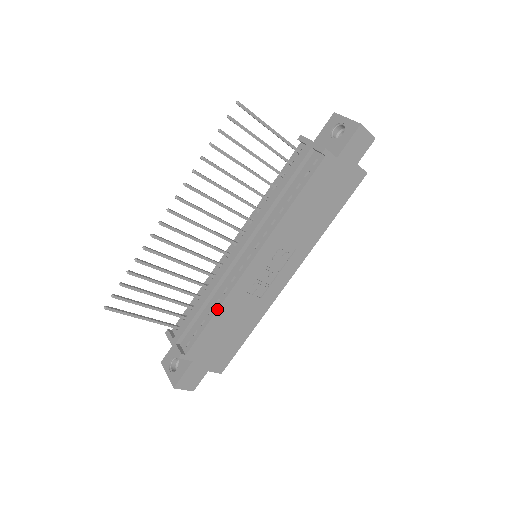
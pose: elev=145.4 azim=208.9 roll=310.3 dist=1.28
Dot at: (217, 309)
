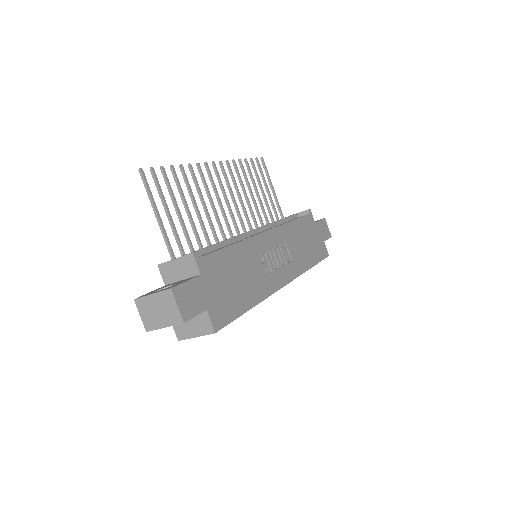
Dot at: (236, 242)
